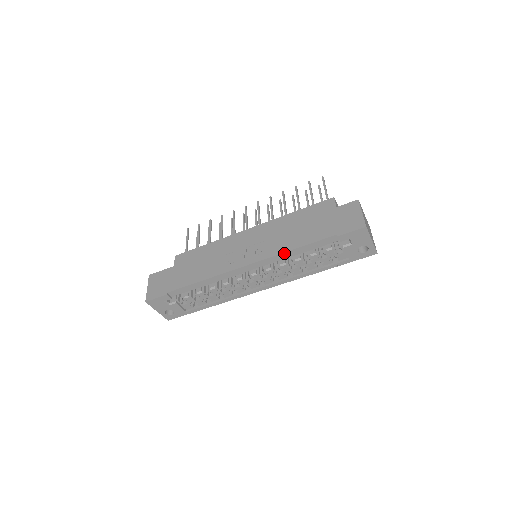
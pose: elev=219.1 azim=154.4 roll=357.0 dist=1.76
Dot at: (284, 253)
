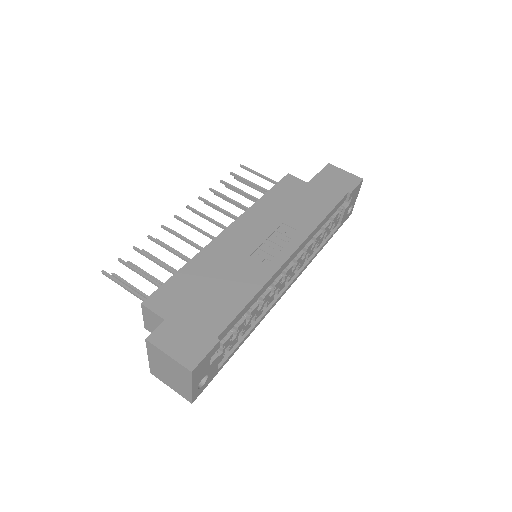
Dot at: (319, 225)
